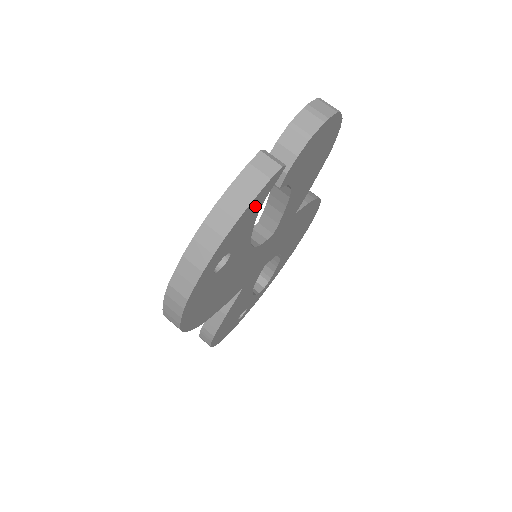
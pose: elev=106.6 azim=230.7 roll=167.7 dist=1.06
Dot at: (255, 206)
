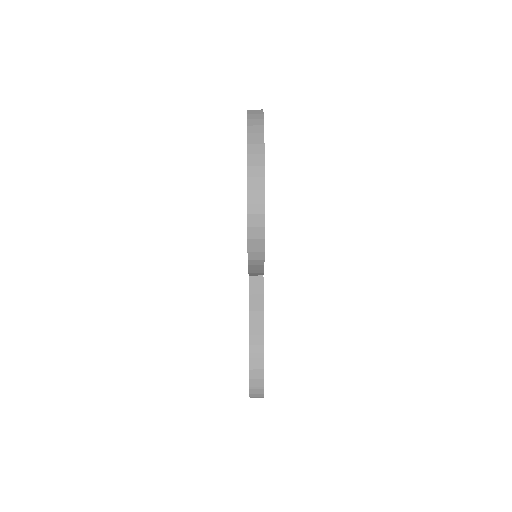
Dot at: occluded
